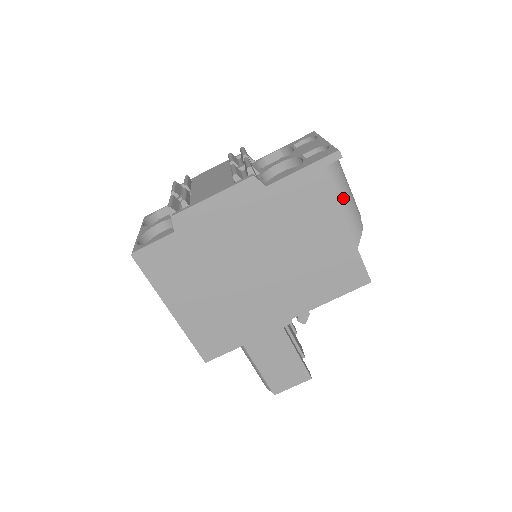
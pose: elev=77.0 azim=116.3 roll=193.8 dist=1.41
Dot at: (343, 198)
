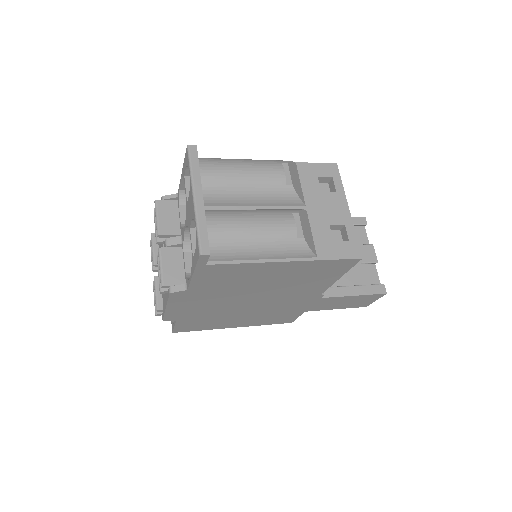
Dot at: (255, 254)
